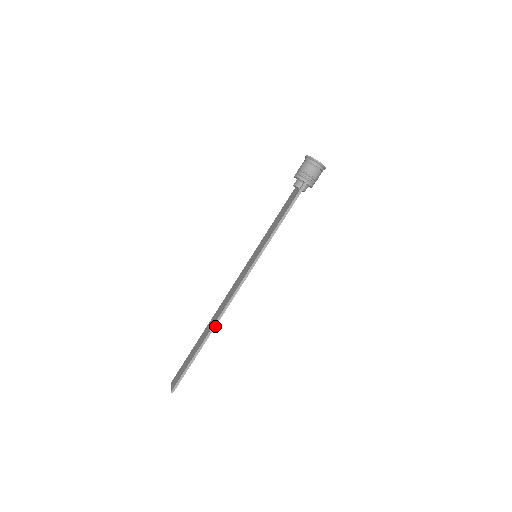
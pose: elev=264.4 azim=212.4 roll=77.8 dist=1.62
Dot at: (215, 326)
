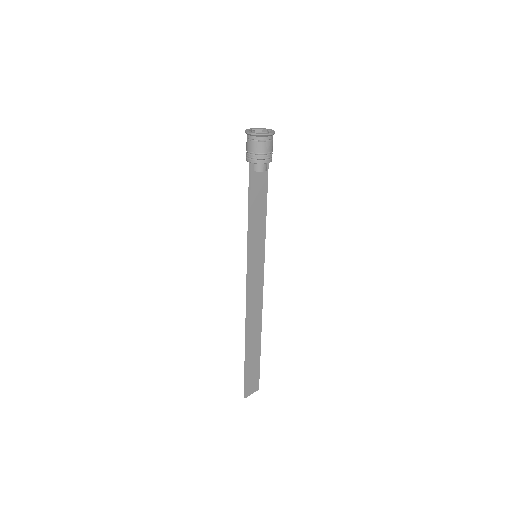
Dot at: (247, 334)
